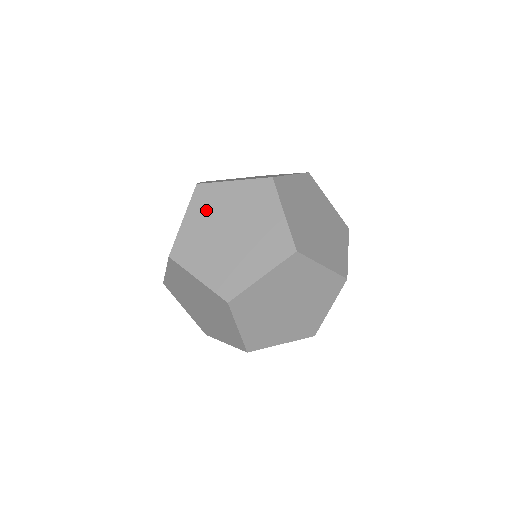
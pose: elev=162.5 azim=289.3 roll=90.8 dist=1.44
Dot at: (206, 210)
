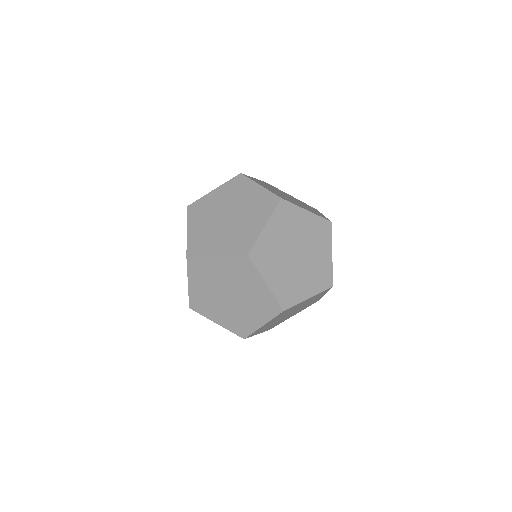
Dot at: occluded
